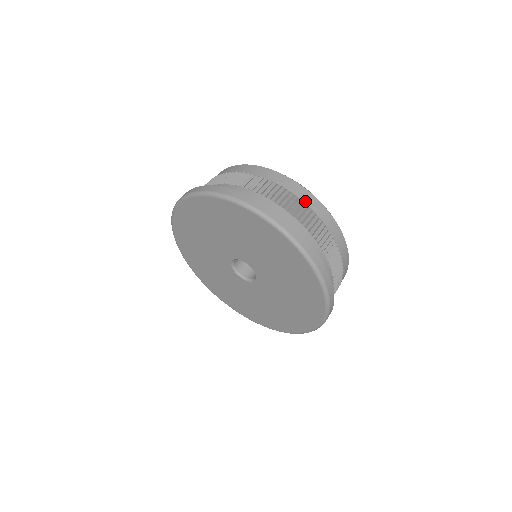
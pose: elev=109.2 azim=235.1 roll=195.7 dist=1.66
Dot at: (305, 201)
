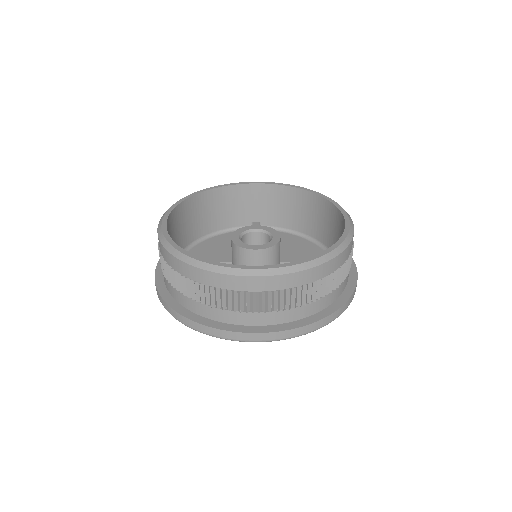
Dot at: (284, 287)
